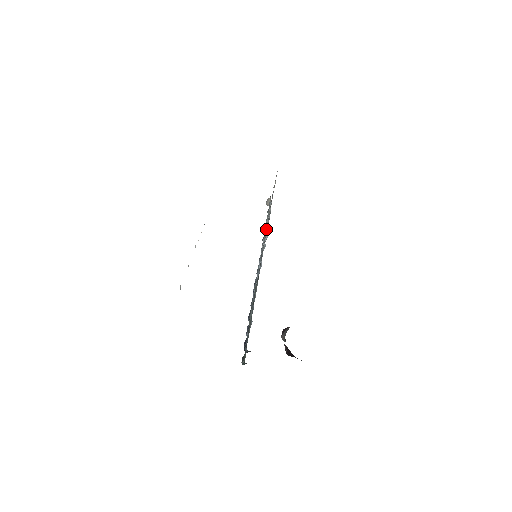
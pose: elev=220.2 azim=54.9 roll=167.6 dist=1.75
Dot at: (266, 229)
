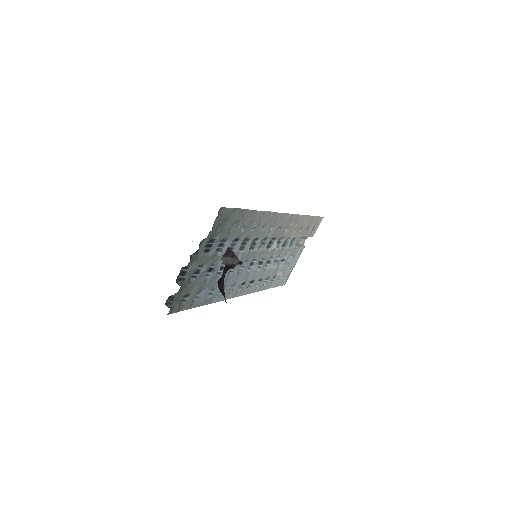
Dot at: (279, 221)
